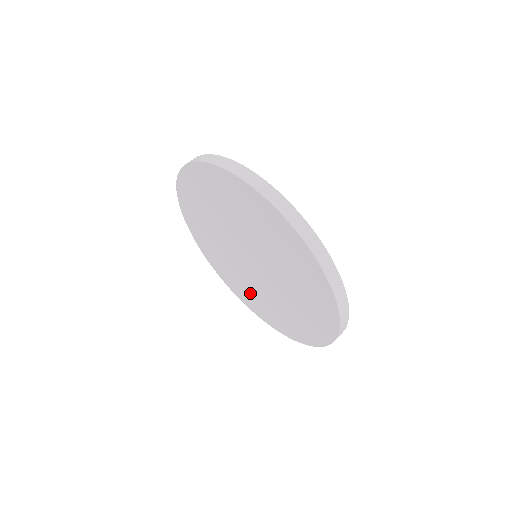
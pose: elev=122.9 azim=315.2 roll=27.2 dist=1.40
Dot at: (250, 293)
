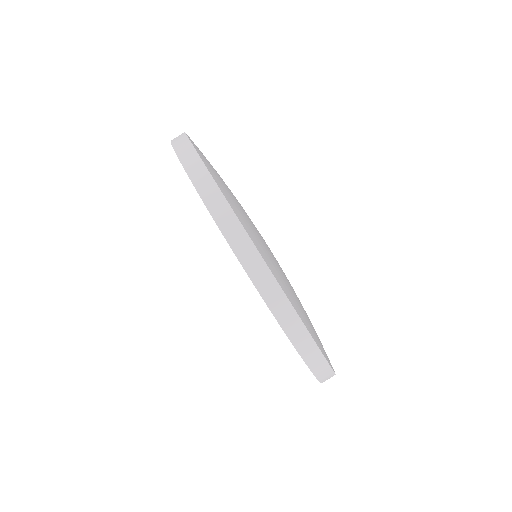
Dot at: occluded
